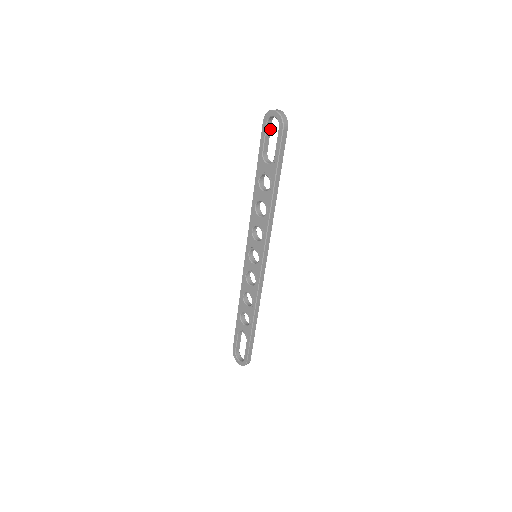
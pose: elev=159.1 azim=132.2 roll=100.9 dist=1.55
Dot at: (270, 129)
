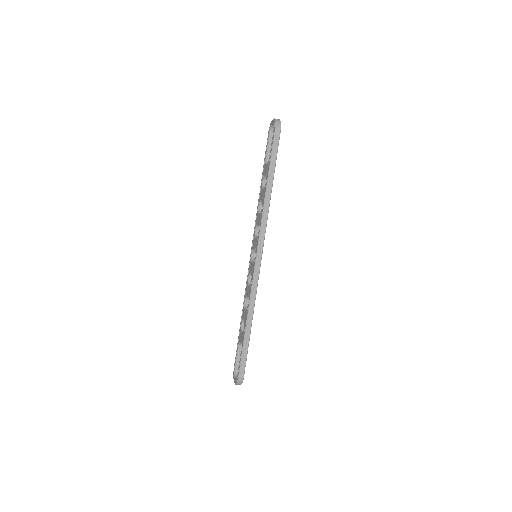
Dot at: occluded
